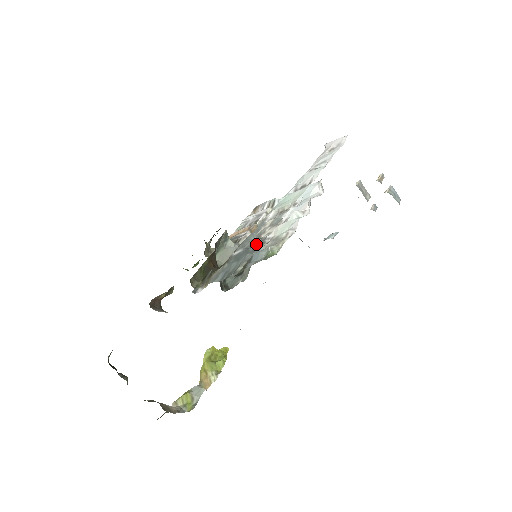
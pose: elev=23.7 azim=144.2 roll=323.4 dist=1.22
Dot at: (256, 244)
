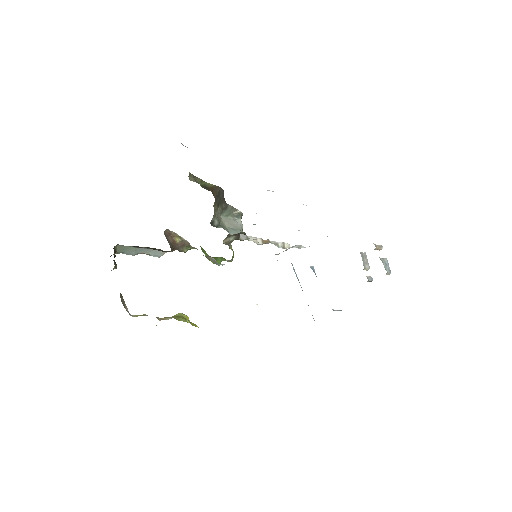
Dot at: occluded
